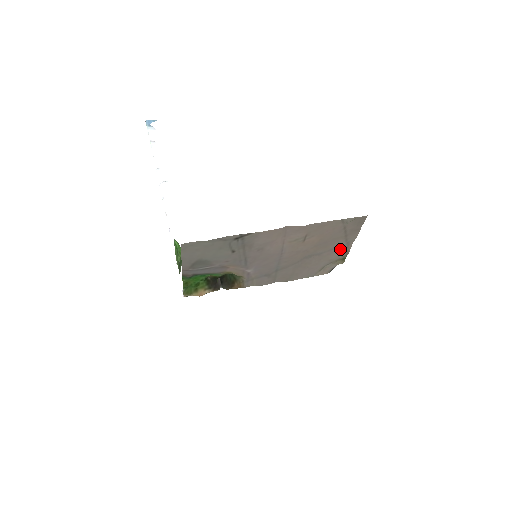
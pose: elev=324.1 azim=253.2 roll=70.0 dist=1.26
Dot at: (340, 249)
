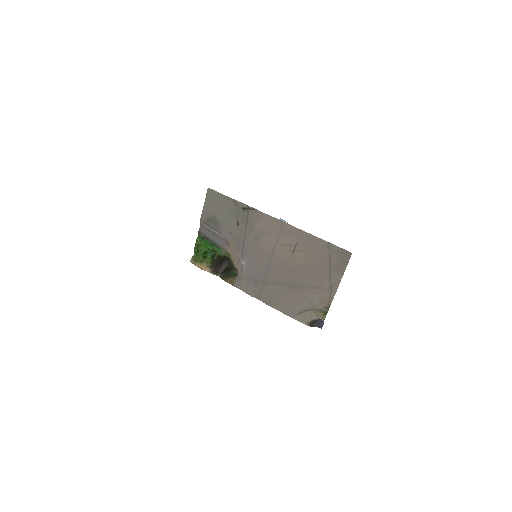
Dot at: (323, 293)
